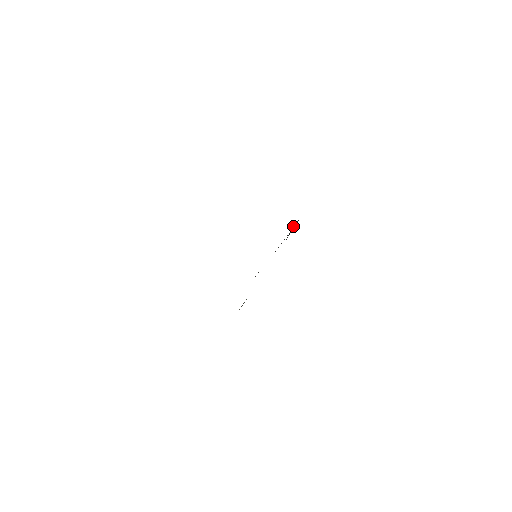
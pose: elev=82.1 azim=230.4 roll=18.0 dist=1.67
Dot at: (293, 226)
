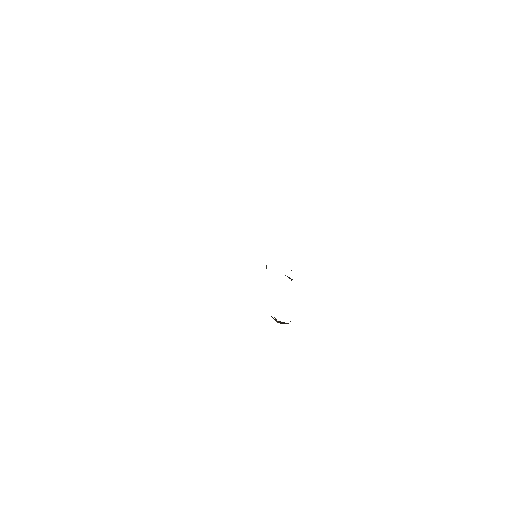
Dot at: occluded
